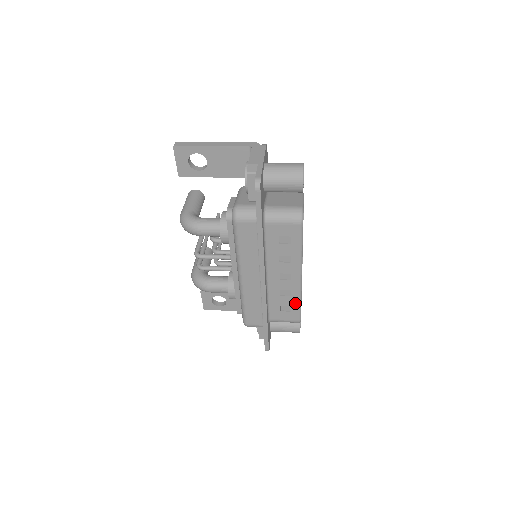
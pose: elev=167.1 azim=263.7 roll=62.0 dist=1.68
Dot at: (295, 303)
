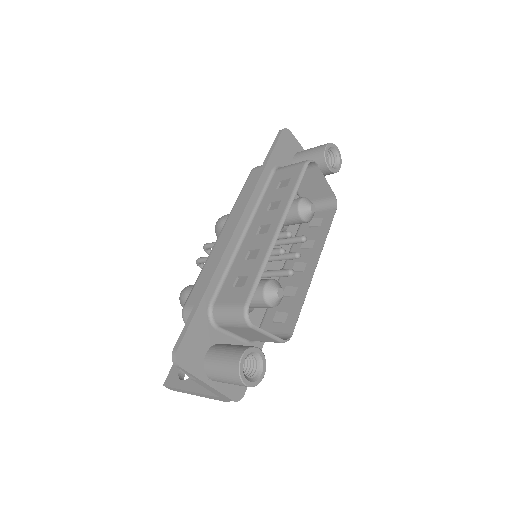
Dot at: (255, 270)
